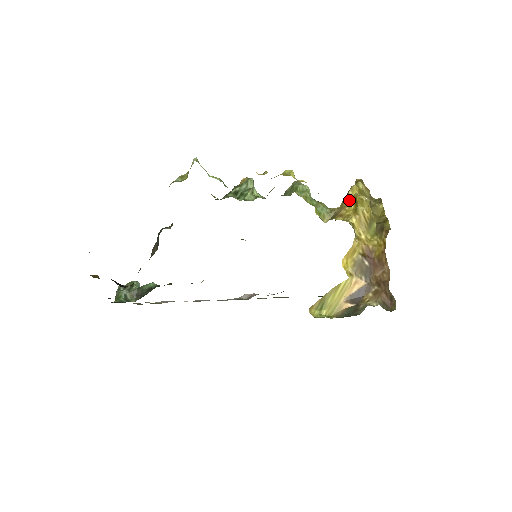
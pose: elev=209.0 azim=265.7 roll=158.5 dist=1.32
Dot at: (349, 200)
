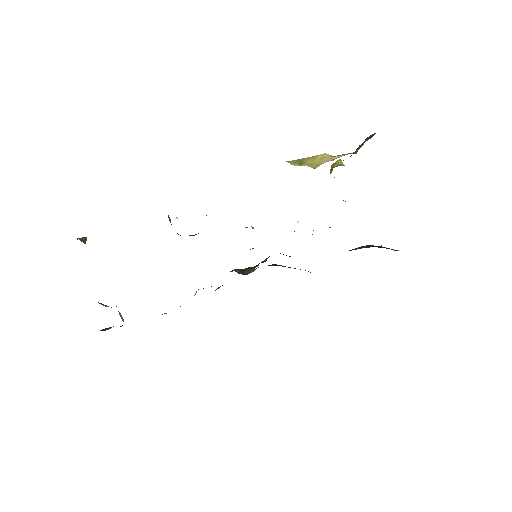
Dot at: occluded
